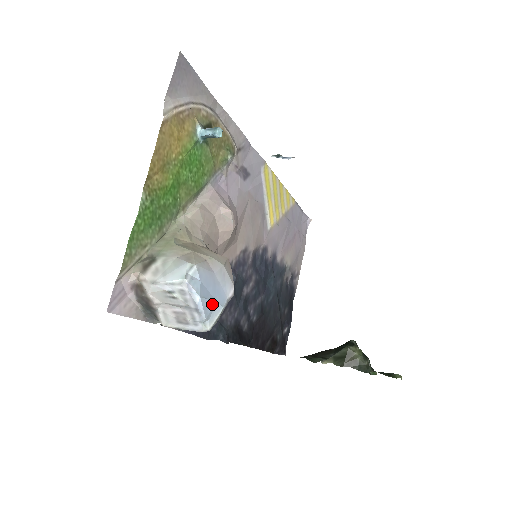
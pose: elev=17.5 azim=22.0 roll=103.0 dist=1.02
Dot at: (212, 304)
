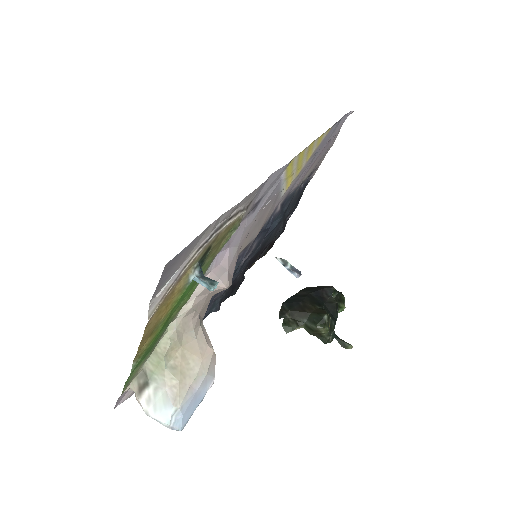
Dot at: occluded
